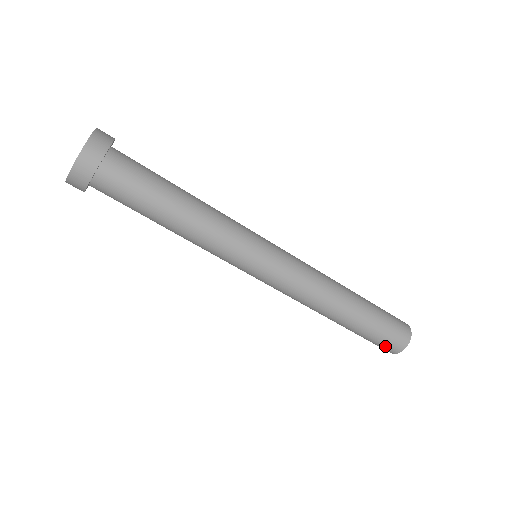
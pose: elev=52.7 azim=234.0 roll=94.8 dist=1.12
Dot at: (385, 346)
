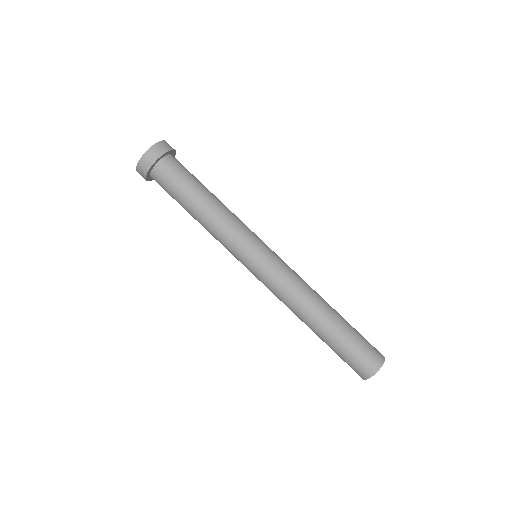
Dot at: (363, 362)
